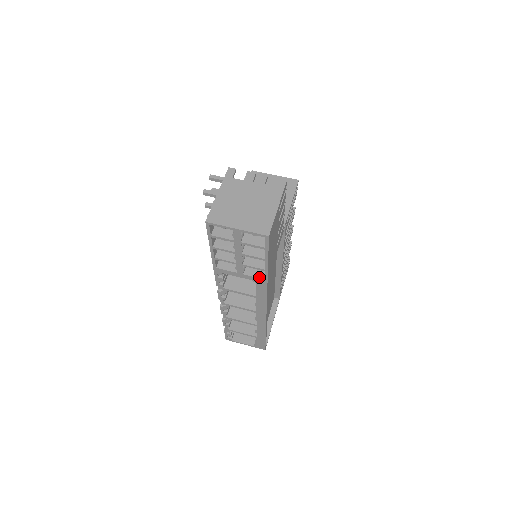
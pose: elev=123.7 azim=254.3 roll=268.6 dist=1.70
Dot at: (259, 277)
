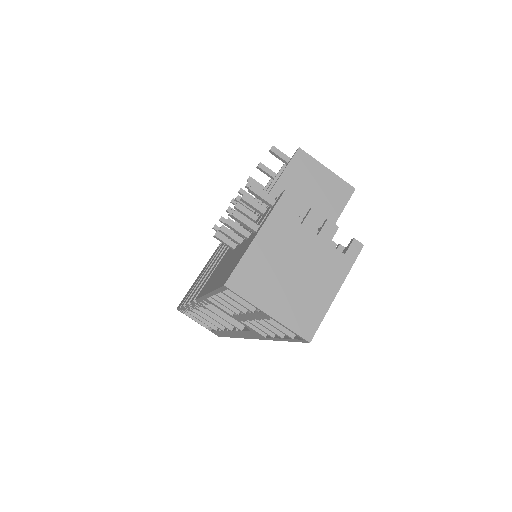
Dot at: (260, 332)
